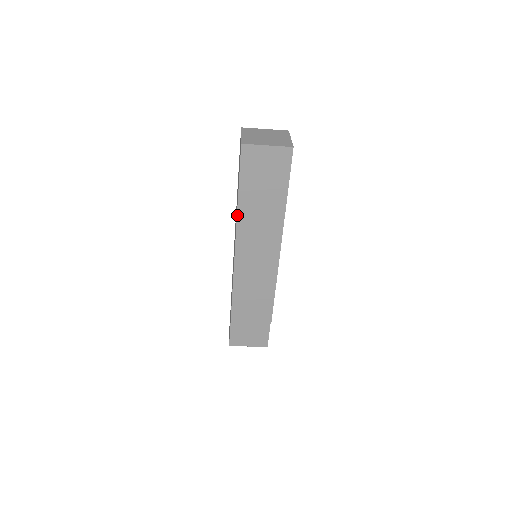
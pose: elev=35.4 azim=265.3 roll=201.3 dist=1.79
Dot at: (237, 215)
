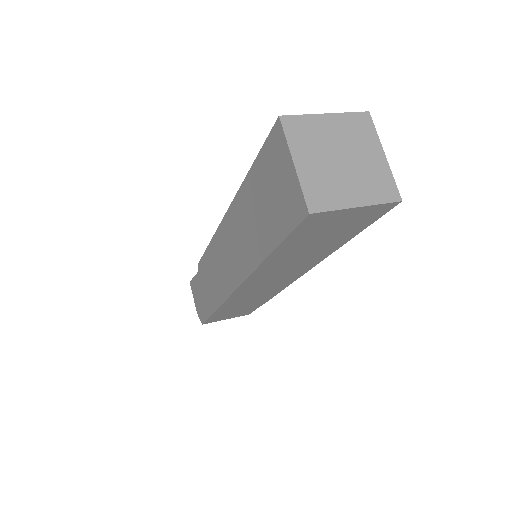
Dot at: (258, 266)
